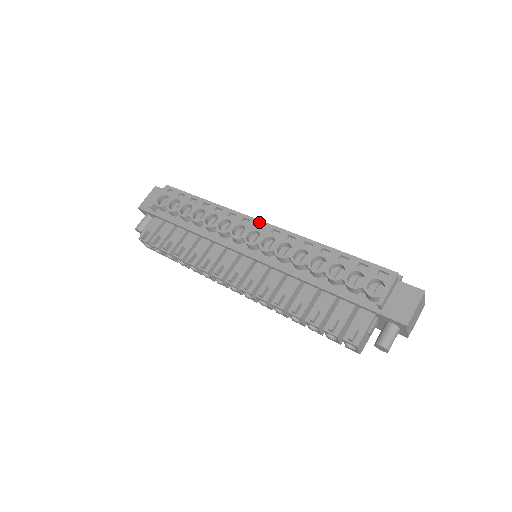
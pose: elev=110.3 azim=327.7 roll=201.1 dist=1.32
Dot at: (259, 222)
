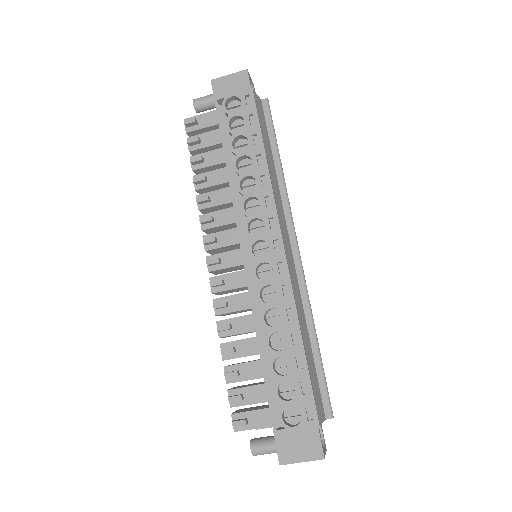
Dot at: (279, 239)
